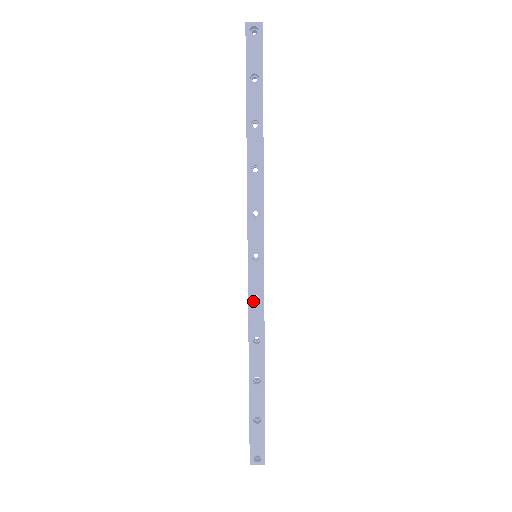
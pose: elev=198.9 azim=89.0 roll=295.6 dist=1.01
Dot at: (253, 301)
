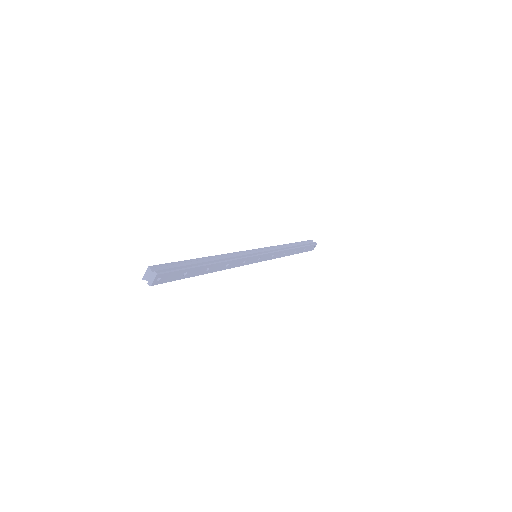
Dot at: occluded
